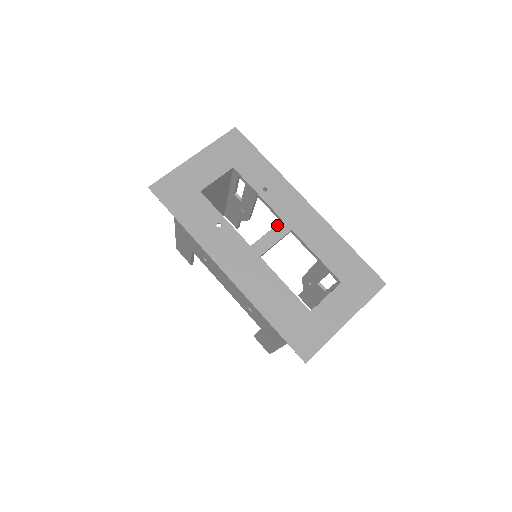
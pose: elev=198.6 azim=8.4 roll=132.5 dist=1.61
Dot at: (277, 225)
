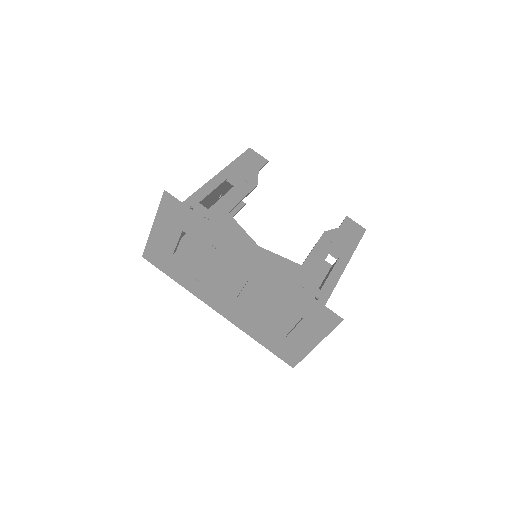
Dot at: (236, 276)
